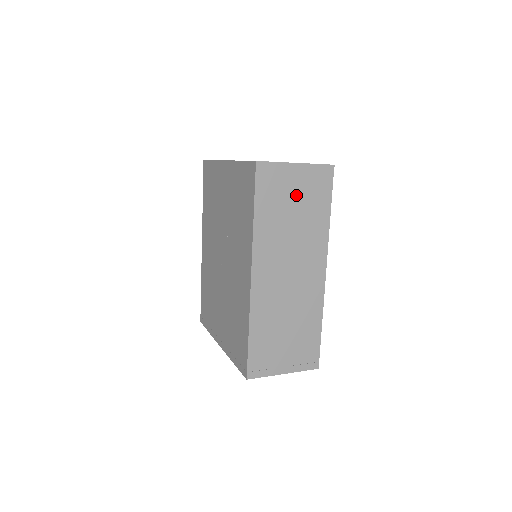
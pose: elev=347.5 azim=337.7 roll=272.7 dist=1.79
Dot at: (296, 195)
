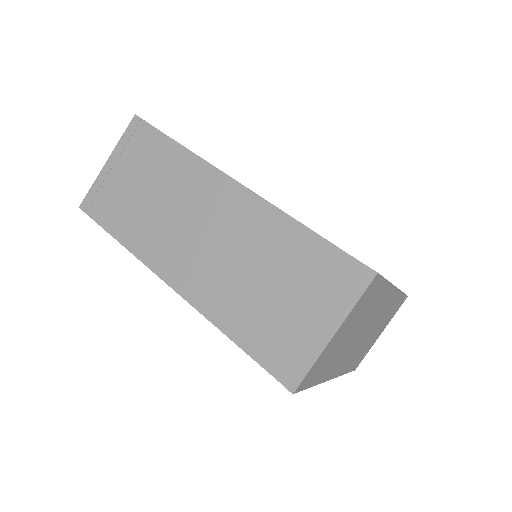
Dot at: (132, 178)
